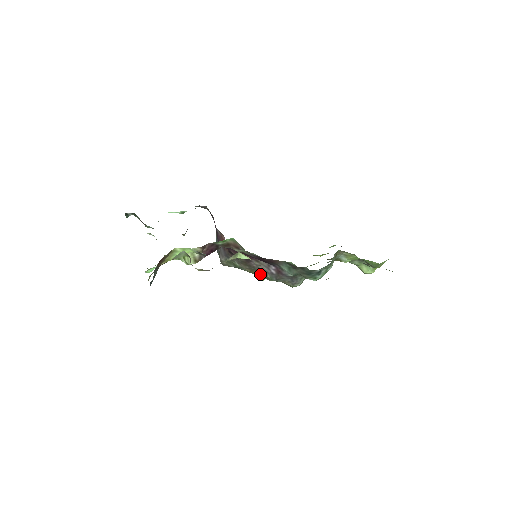
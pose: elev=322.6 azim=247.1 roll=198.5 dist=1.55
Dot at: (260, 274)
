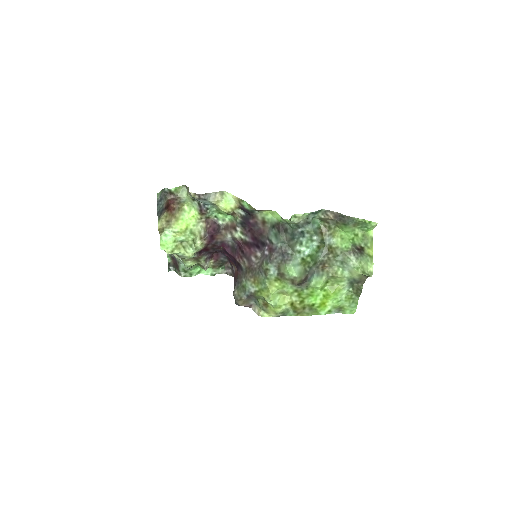
Dot at: (262, 278)
